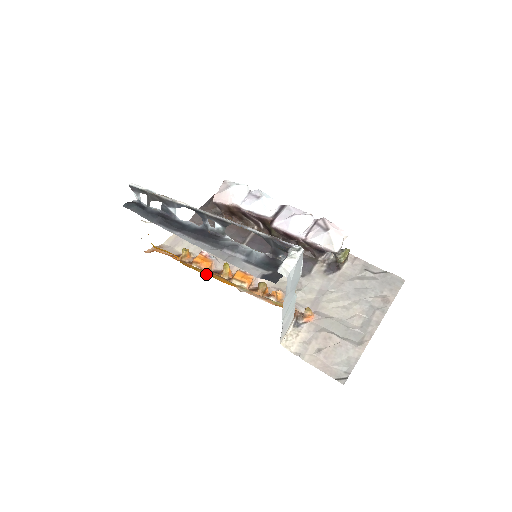
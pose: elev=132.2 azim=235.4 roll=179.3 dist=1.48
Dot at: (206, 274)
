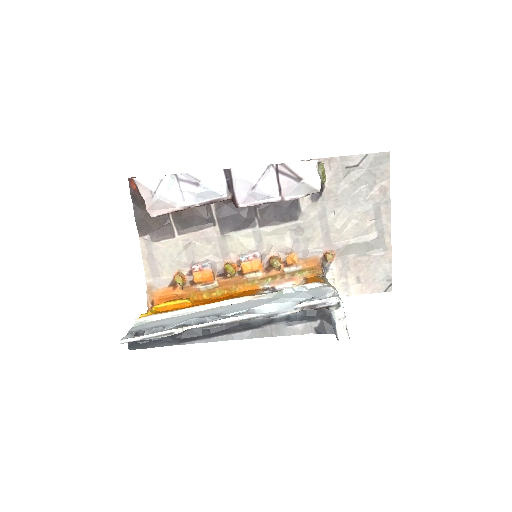
Dot at: (224, 294)
